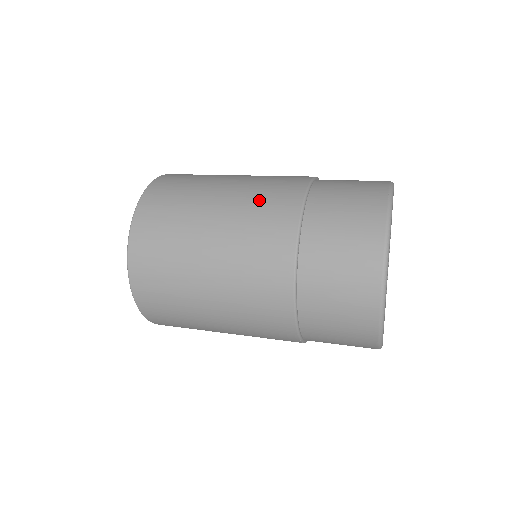
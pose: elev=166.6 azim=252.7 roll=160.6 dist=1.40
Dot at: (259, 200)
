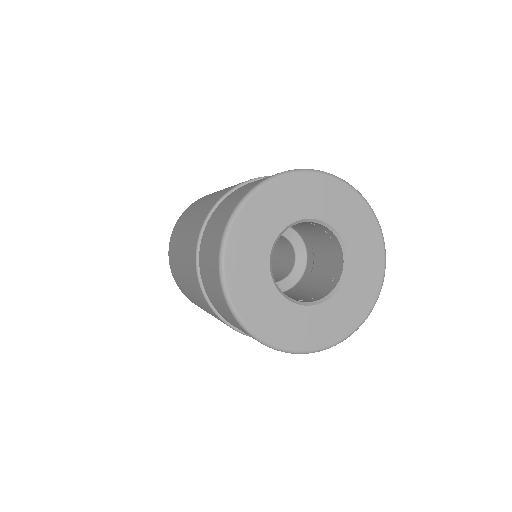
Dot at: (198, 216)
